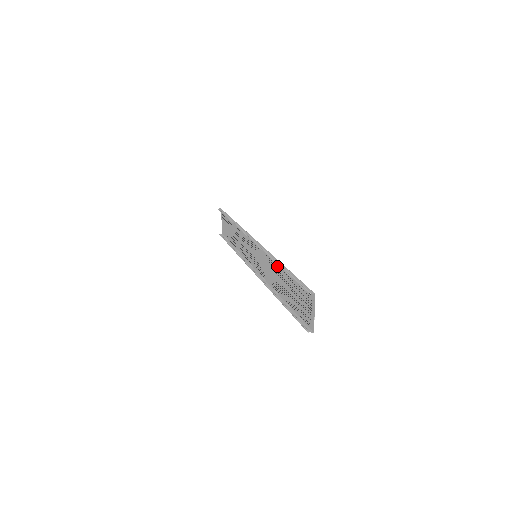
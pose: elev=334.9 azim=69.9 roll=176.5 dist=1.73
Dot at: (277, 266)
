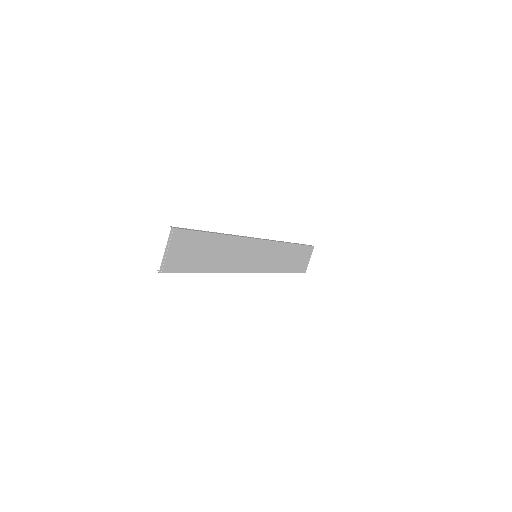
Dot at: (227, 242)
